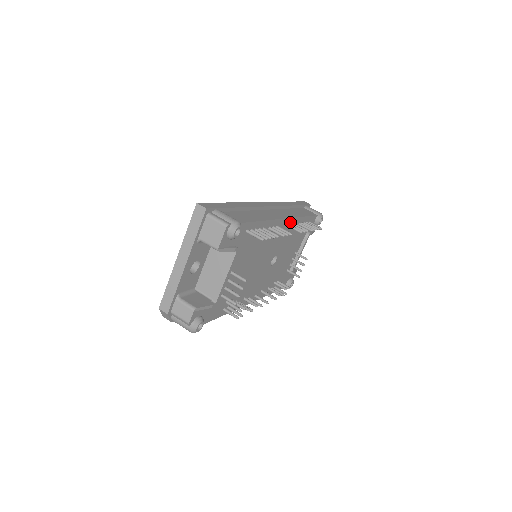
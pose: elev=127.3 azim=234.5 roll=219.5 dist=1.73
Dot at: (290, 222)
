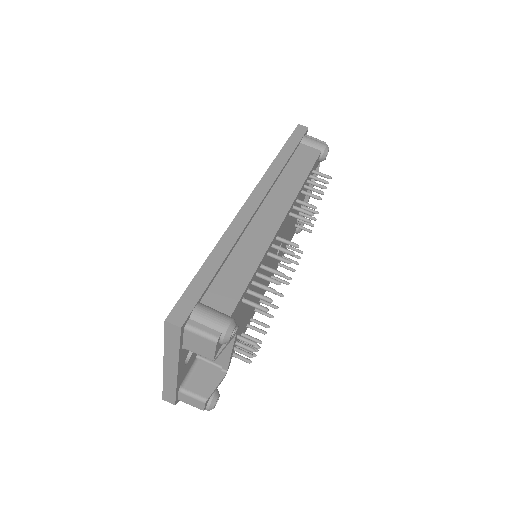
Dot at: (291, 208)
